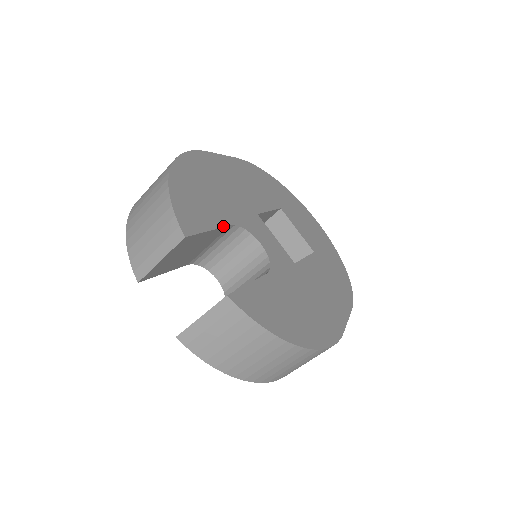
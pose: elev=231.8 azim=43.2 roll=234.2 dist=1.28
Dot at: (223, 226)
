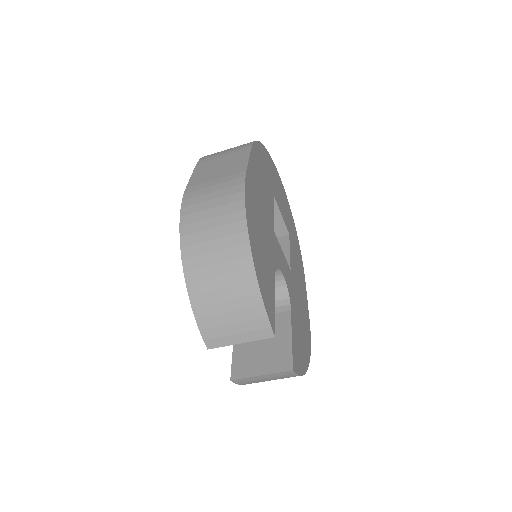
Dot at: occluded
